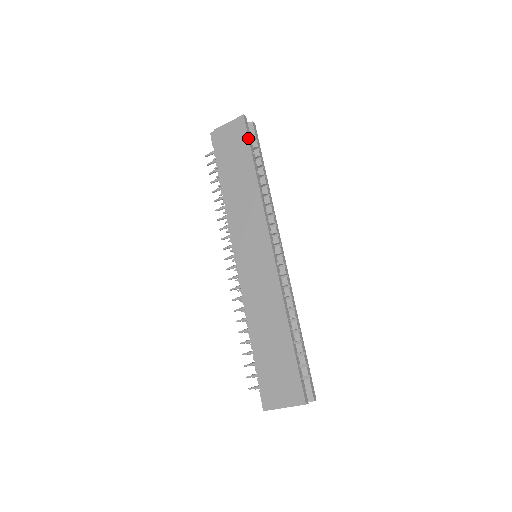
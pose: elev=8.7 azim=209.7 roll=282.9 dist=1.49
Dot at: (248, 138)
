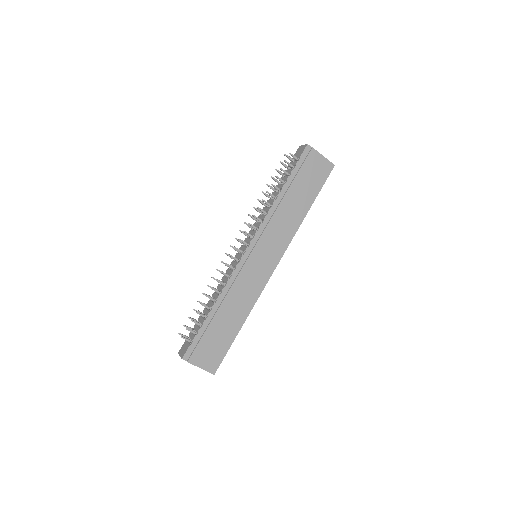
Dot at: occluded
